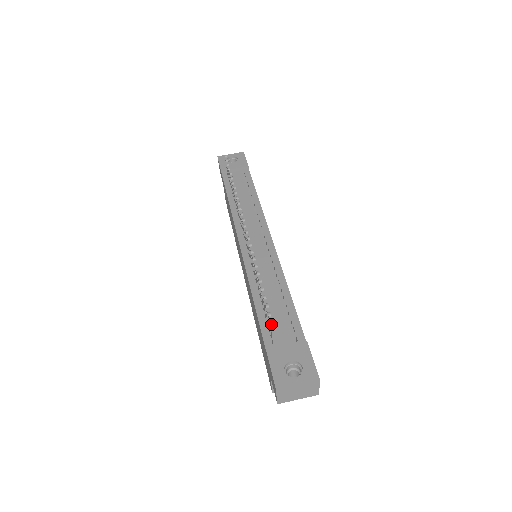
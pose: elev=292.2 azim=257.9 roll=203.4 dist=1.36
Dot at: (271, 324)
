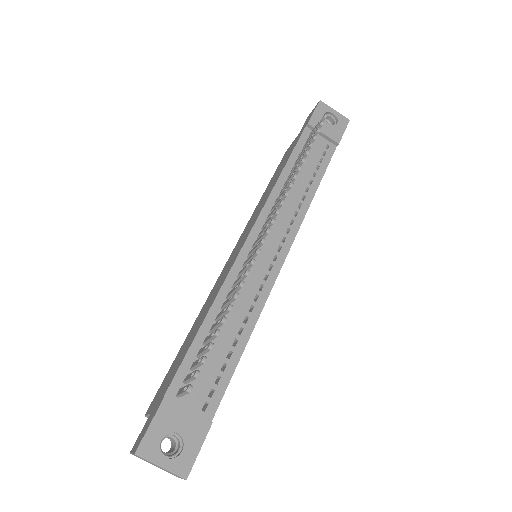
Dot at: (188, 389)
